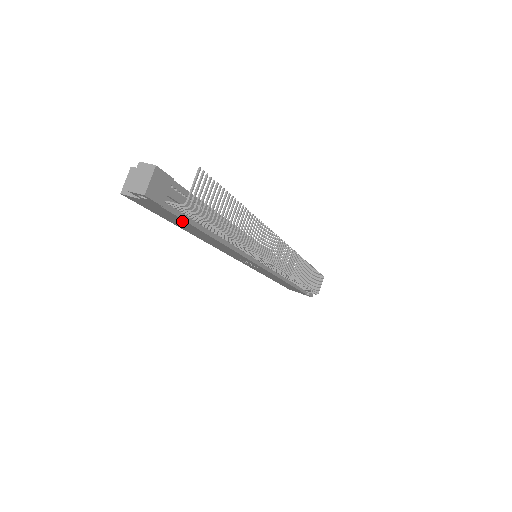
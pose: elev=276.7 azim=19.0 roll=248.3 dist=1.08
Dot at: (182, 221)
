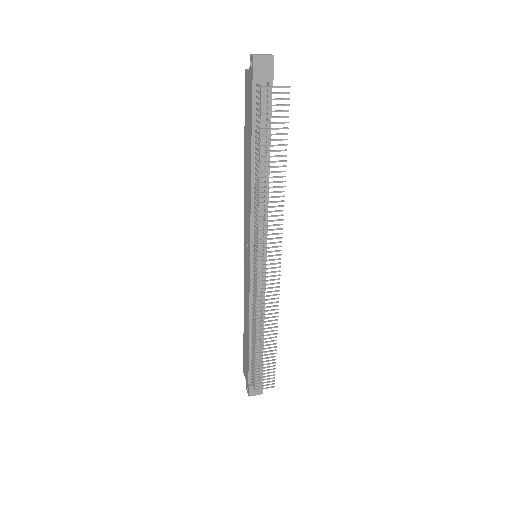
Dot at: (251, 120)
